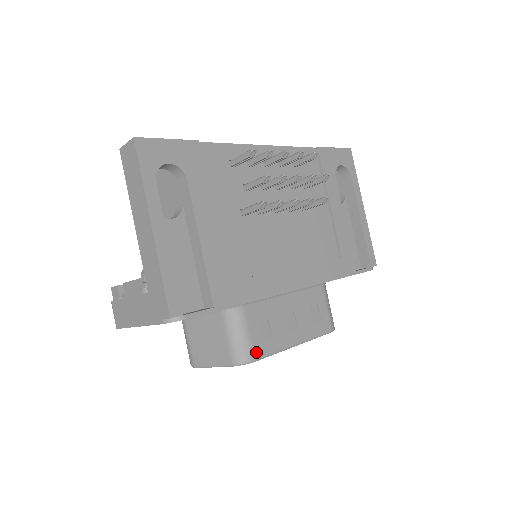
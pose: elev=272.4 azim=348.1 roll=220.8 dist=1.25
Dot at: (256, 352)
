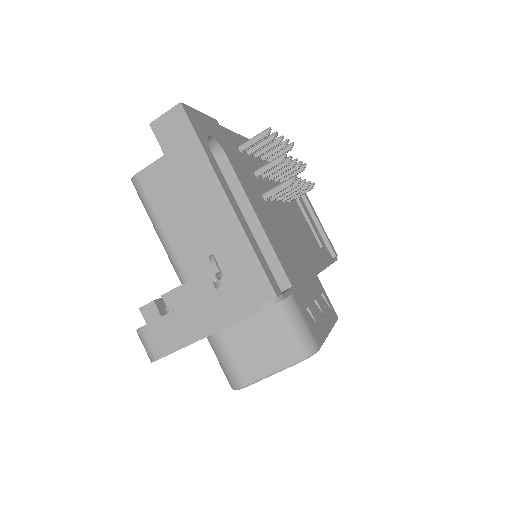
Dot at: (316, 340)
